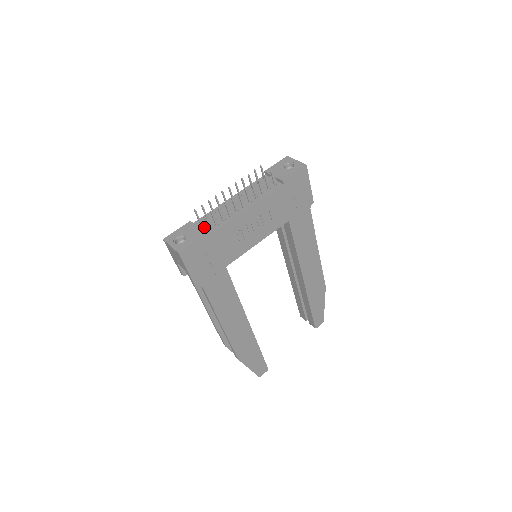
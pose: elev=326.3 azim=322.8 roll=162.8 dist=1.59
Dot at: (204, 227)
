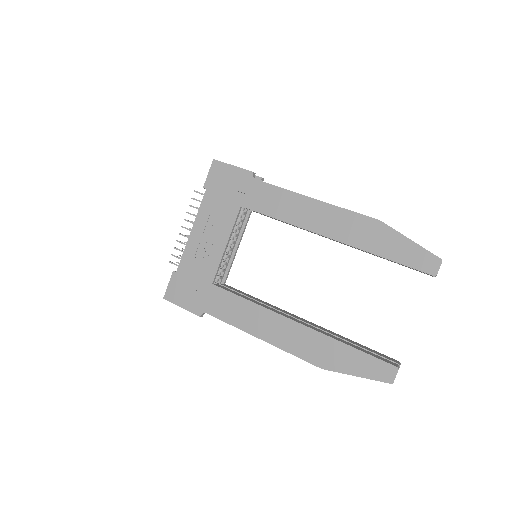
Dot at: occluded
